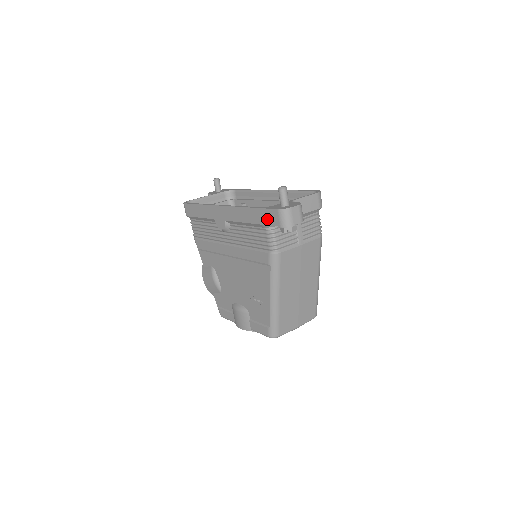
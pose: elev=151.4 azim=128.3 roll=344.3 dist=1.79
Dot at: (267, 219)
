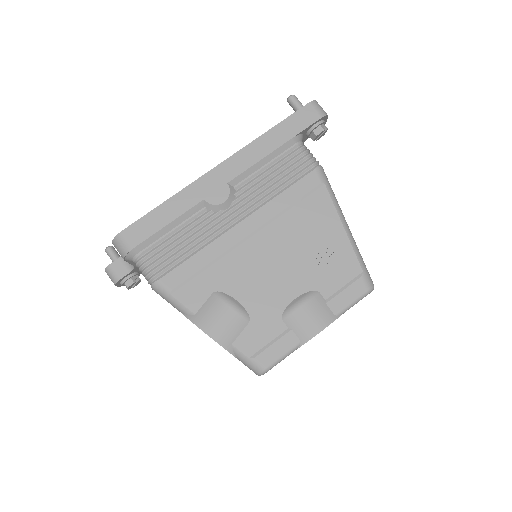
Dot at: (300, 124)
